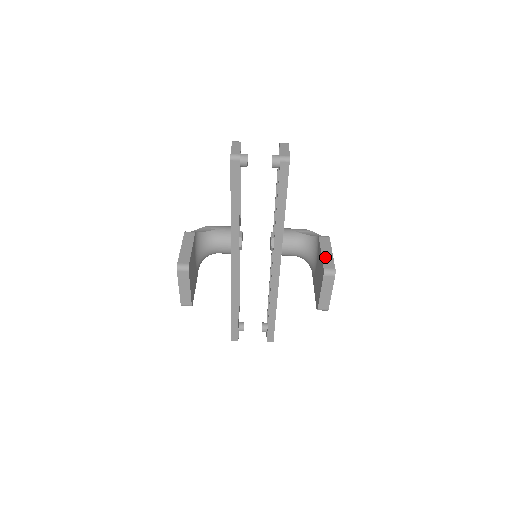
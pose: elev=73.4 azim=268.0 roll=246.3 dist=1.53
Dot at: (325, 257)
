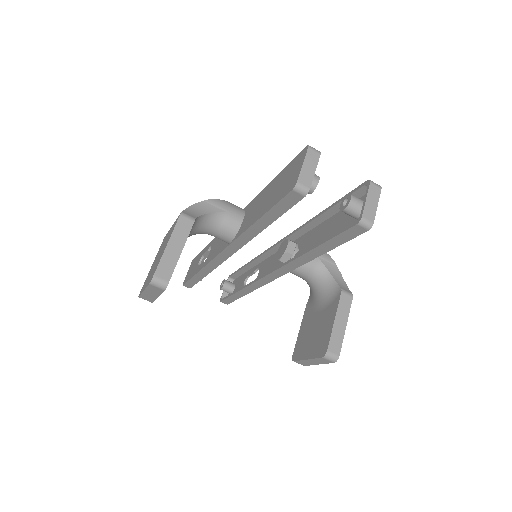
Dot at: (336, 332)
